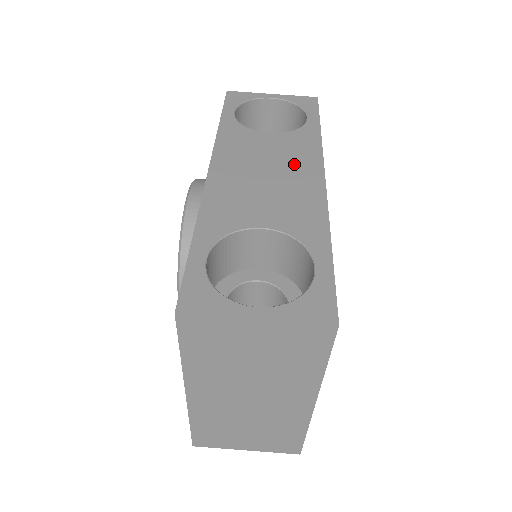
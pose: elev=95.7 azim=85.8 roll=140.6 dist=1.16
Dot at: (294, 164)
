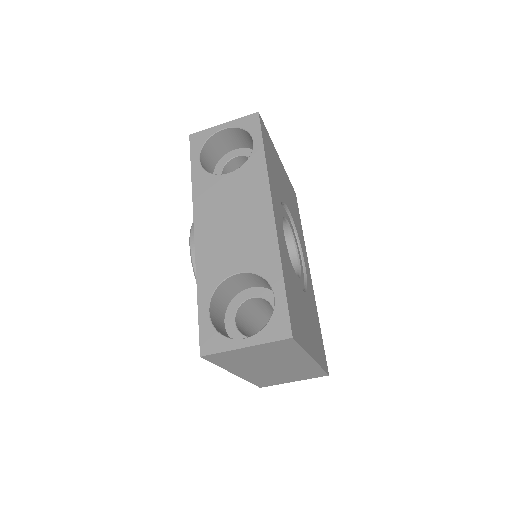
Dot at: (250, 202)
